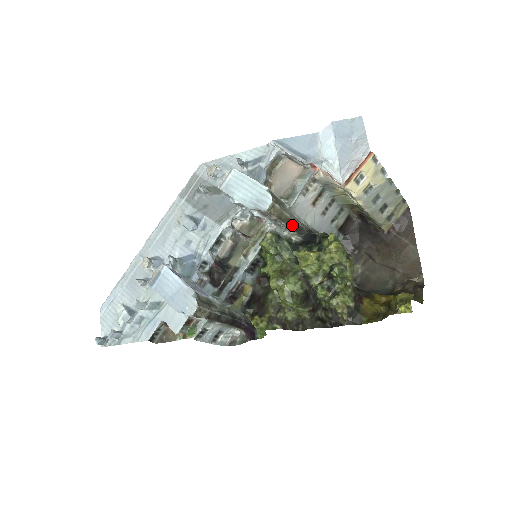
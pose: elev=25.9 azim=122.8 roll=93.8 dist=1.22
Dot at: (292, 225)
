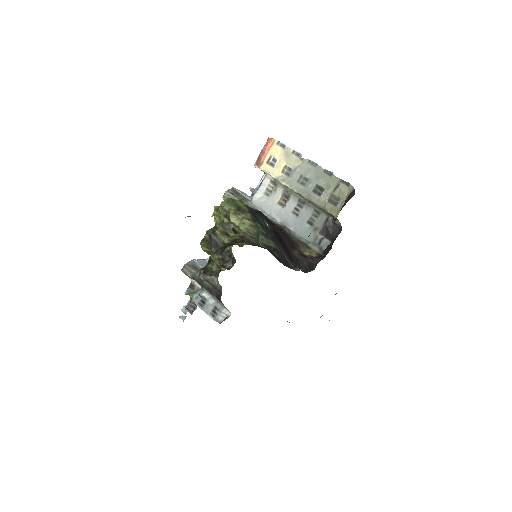
Dot at: occluded
